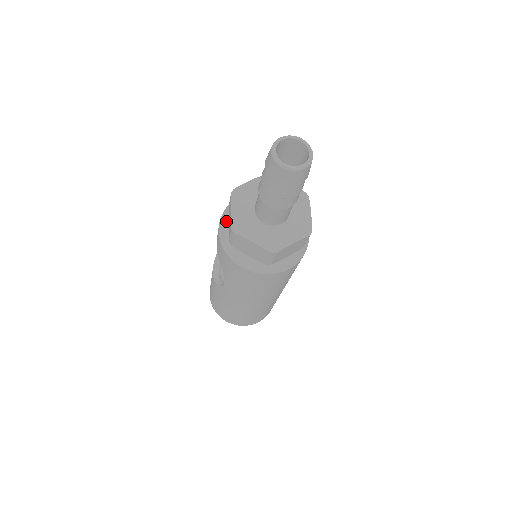
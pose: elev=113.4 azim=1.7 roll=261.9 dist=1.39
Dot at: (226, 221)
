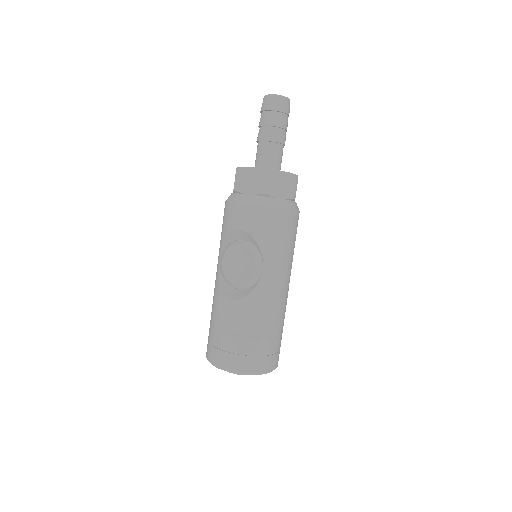
Dot at: (244, 194)
